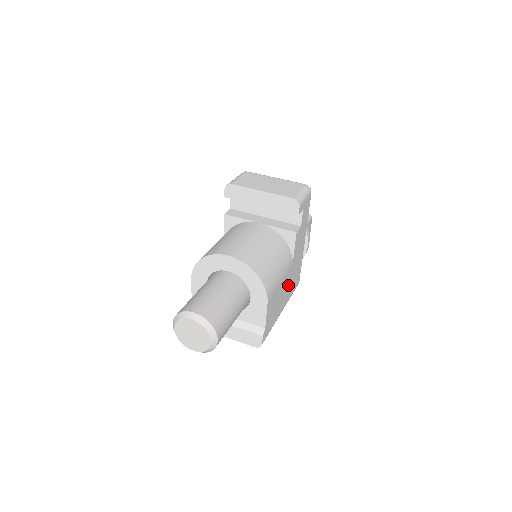
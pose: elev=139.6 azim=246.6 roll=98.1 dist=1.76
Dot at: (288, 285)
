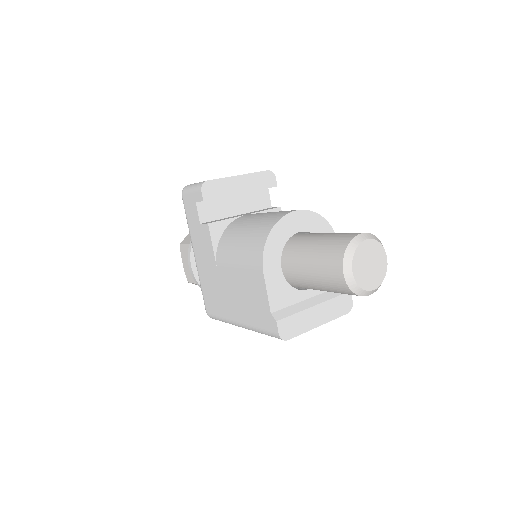
Dot at: occluded
